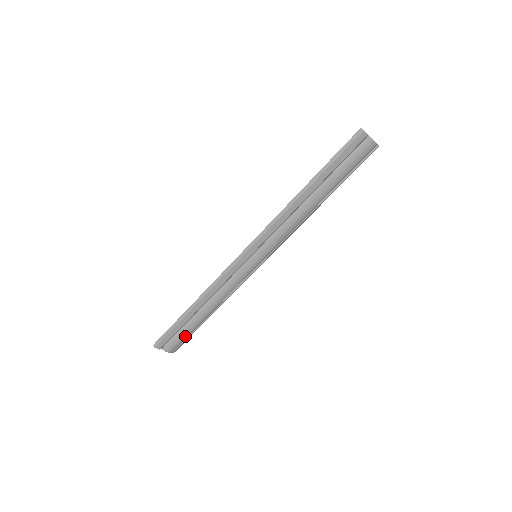
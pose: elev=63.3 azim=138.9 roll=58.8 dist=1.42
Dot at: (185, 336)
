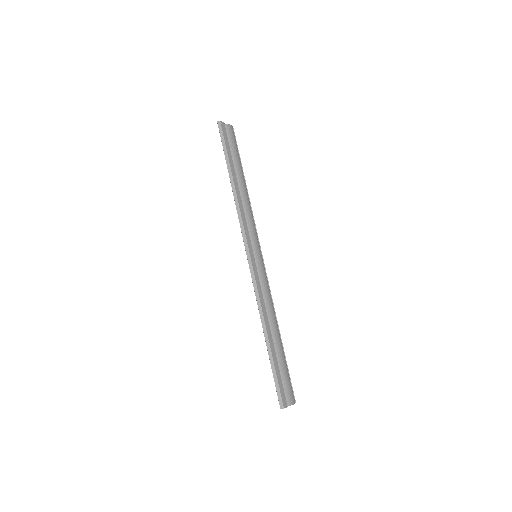
Dot at: (287, 374)
